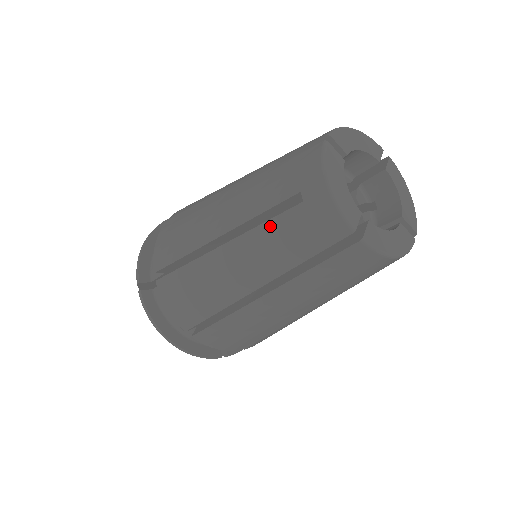
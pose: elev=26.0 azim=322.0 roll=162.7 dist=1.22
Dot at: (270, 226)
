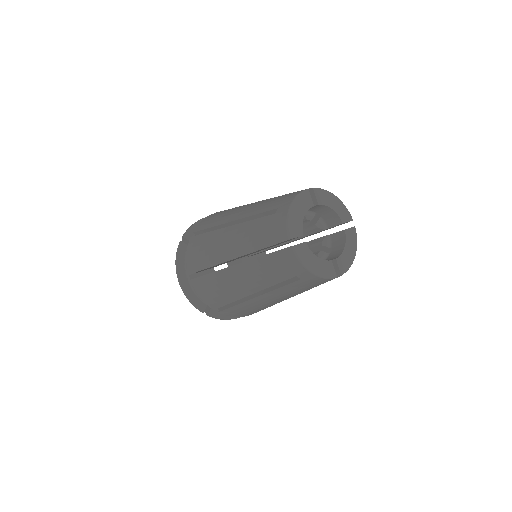
Dot at: (285, 288)
